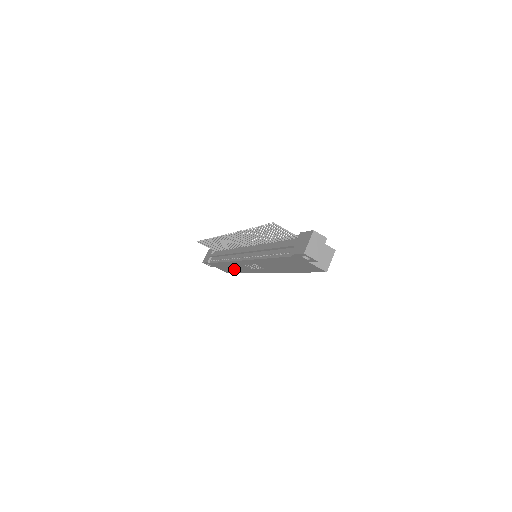
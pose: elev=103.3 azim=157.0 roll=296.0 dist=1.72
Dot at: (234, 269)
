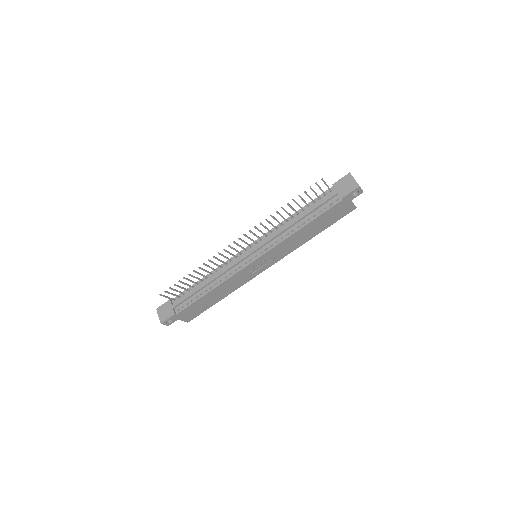
Dot at: (215, 298)
